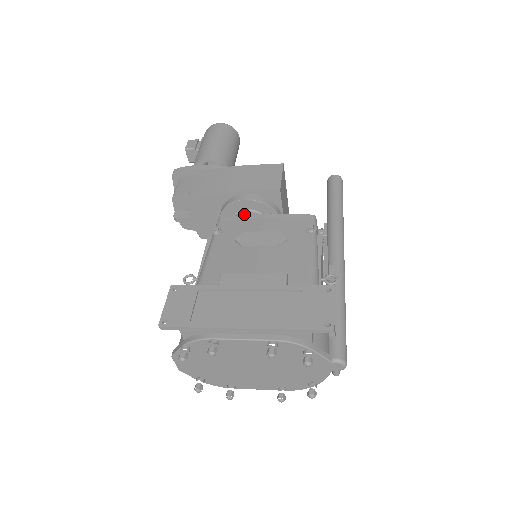
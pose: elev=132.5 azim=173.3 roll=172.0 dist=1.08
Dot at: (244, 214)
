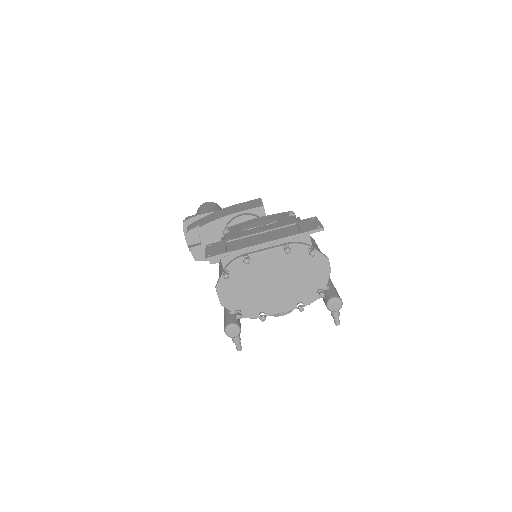
Dot at: occluded
